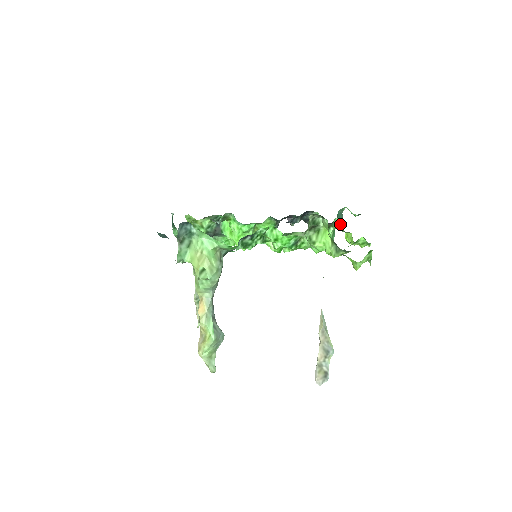
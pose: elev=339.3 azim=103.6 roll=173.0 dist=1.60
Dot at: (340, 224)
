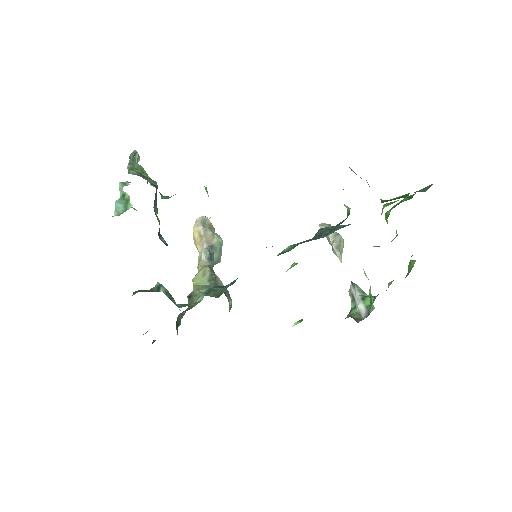
Dot at: occluded
